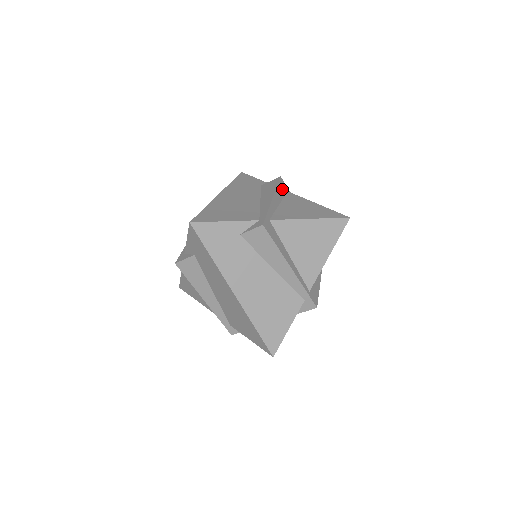
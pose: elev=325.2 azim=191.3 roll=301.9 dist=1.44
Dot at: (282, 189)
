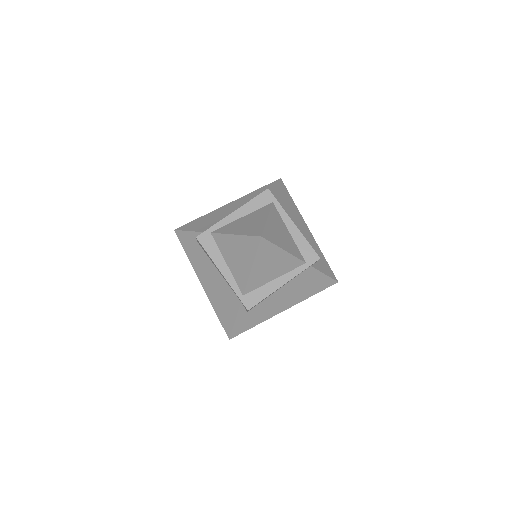
Dot at: (210, 244)
